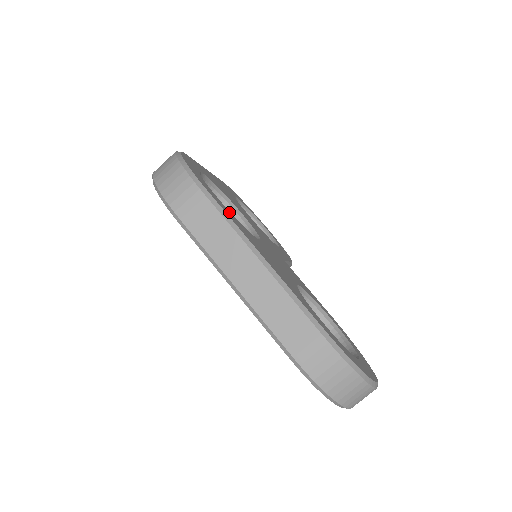
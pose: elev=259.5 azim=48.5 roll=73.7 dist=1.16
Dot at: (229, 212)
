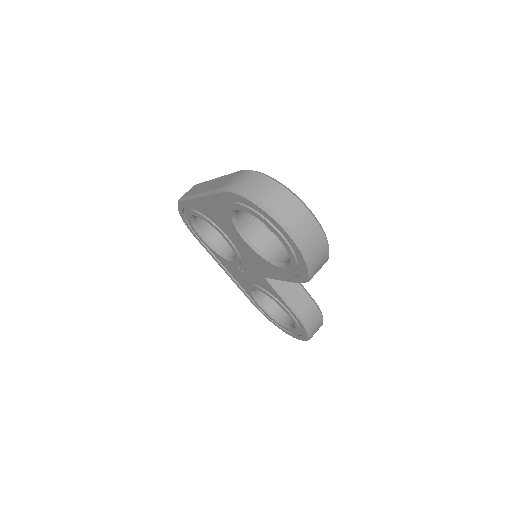
Dot at: occluded
